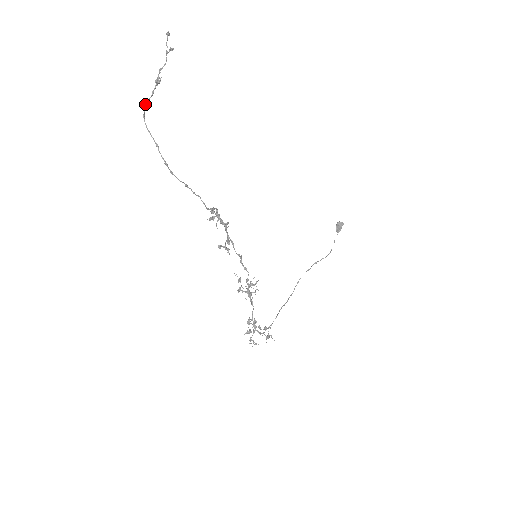
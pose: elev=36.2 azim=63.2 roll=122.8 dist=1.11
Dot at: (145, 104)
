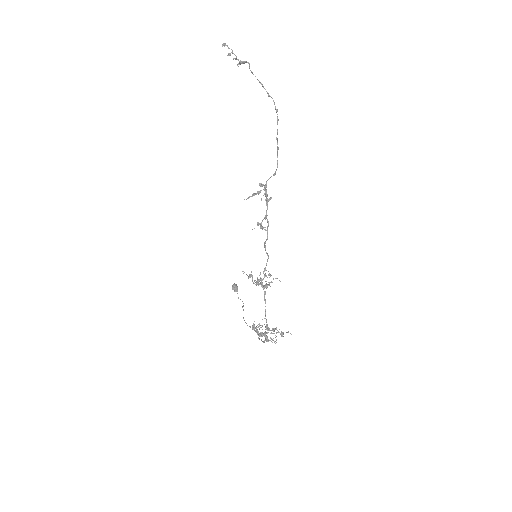
Dot at: (249, 67)
